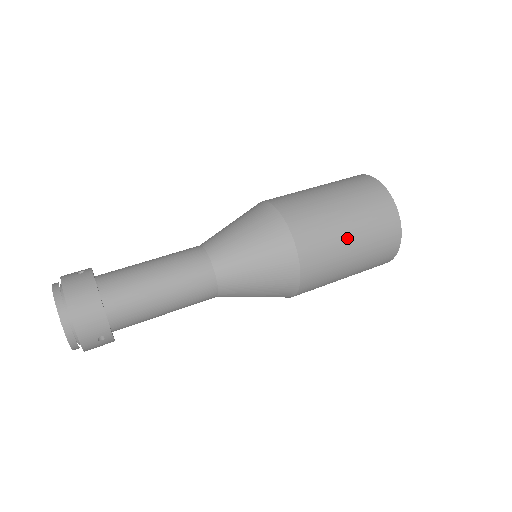
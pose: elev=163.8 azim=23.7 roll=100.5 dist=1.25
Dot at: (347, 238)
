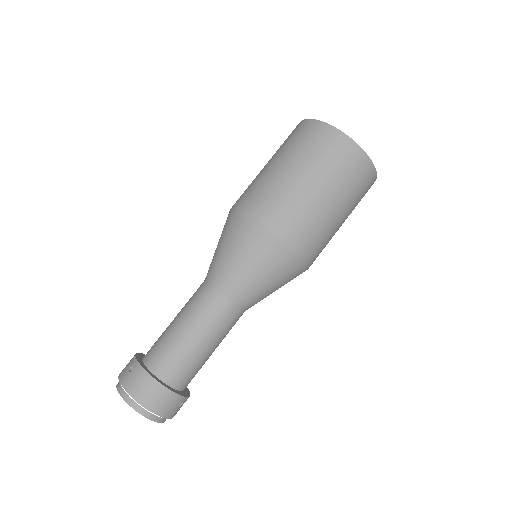
Dot at: (327, 205)
